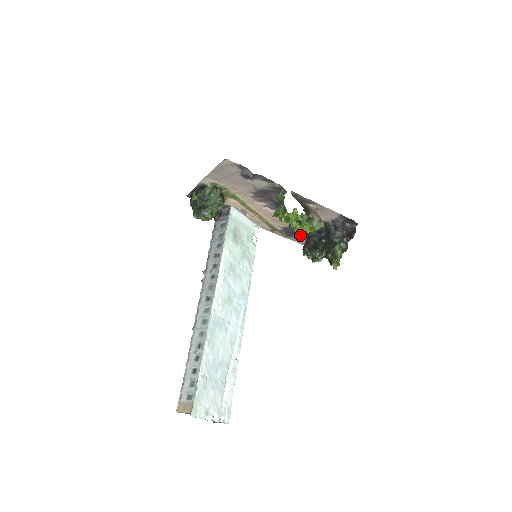
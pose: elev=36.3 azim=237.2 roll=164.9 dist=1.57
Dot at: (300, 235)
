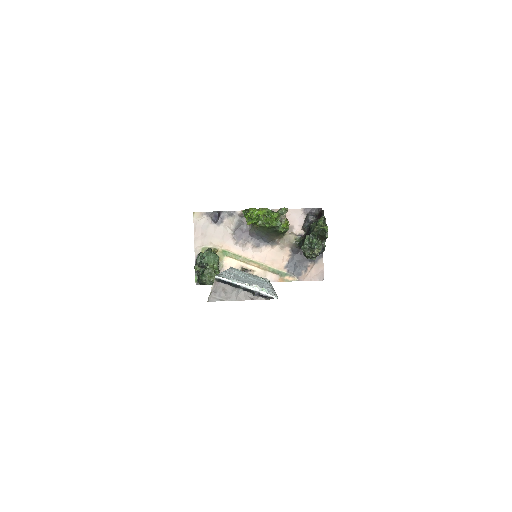
Dot at: (306, 267)
